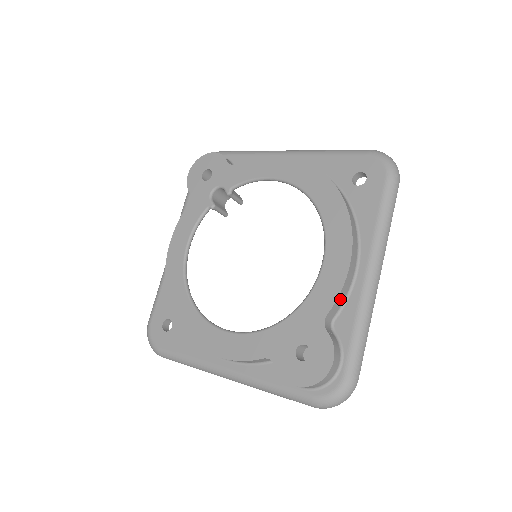
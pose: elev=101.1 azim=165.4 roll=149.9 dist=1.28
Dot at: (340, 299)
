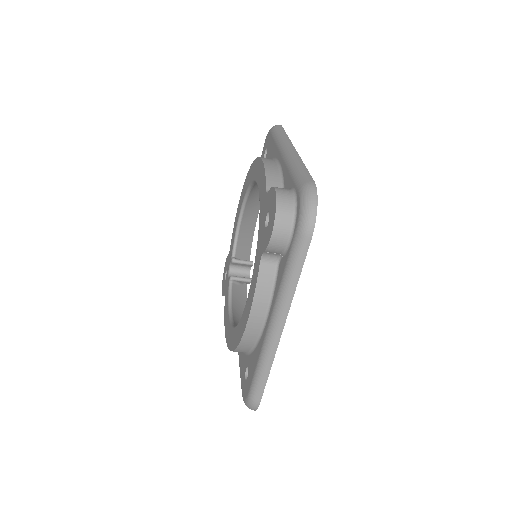
Dot at: (272, 178)
